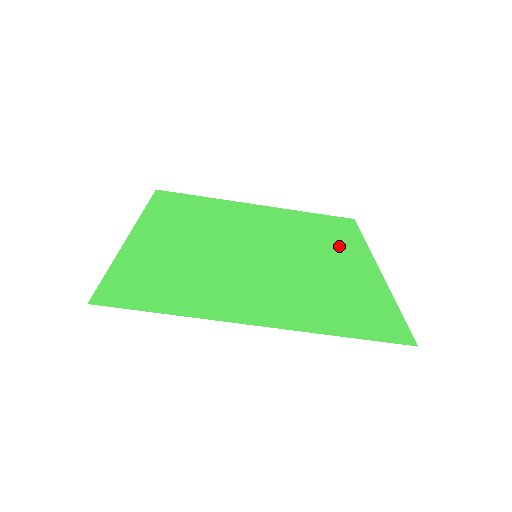
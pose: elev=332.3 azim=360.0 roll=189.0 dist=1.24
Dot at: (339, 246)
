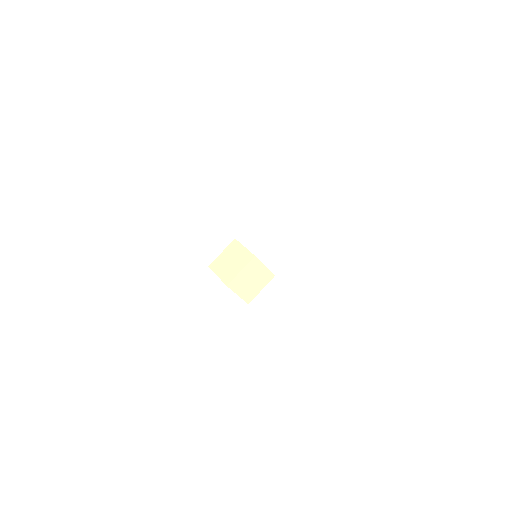
Dot at: occluded
